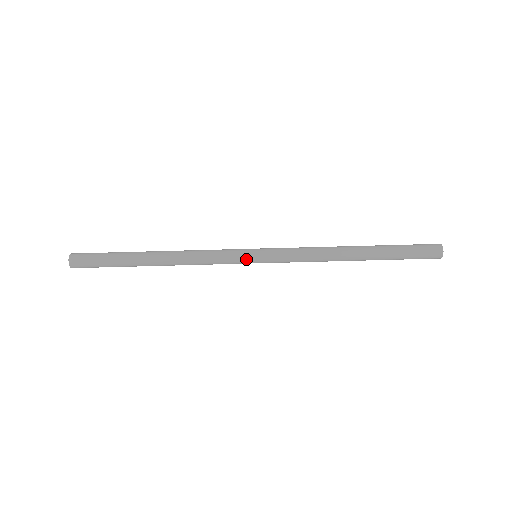
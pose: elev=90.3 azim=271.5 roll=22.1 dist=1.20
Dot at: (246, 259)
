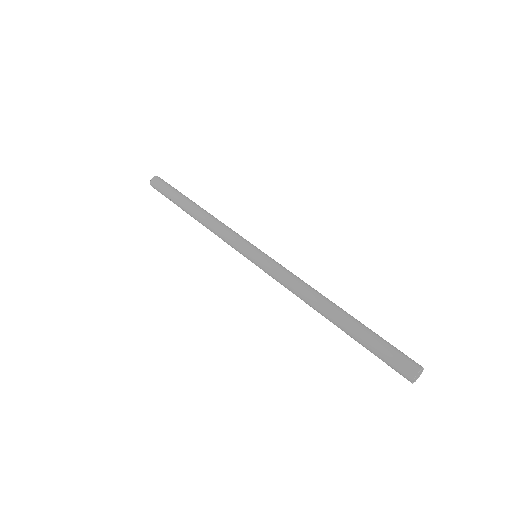
Dot at: (253, 245)
